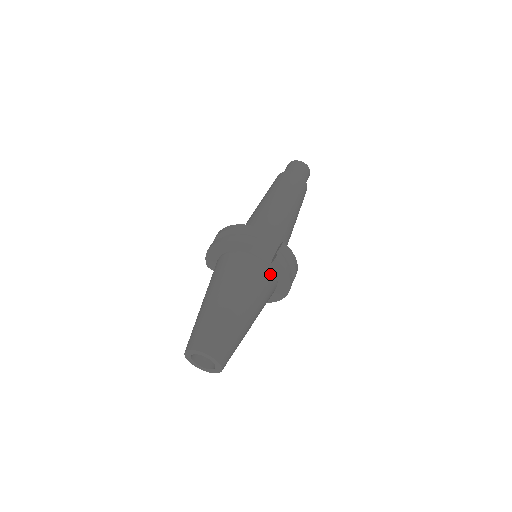
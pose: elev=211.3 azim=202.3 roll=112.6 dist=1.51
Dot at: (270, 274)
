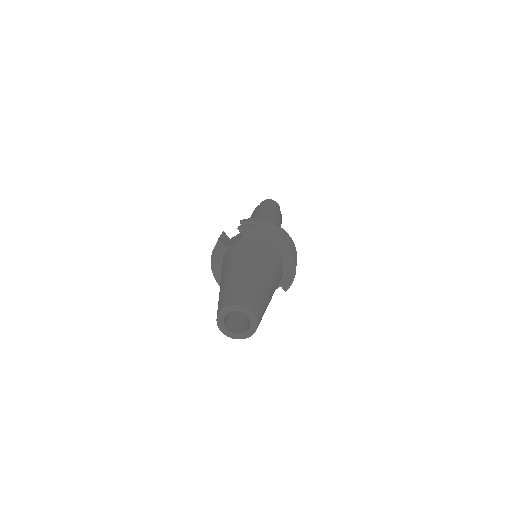
Dot at: (250, 242)
